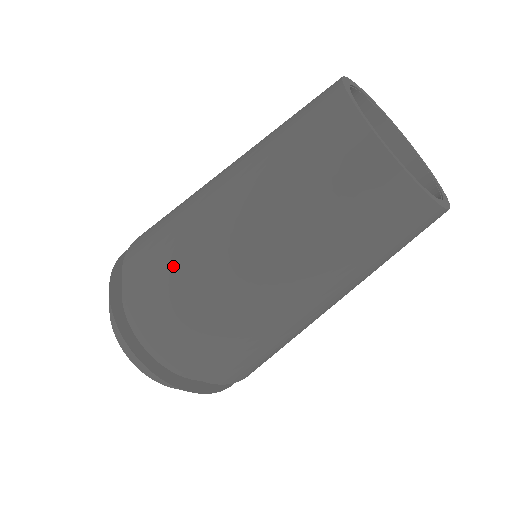
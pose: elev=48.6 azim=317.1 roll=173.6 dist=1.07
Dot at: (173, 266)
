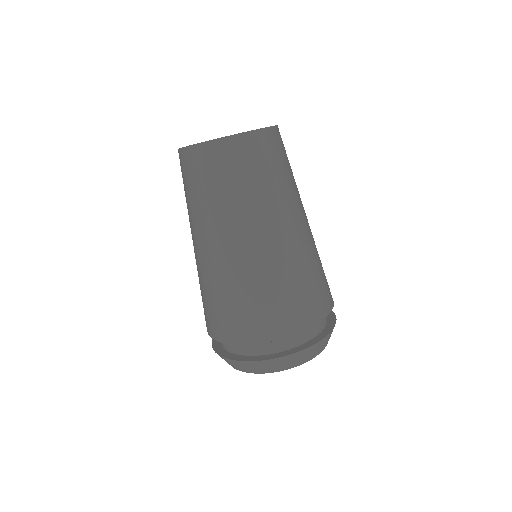
Dot at: (226, 298)
